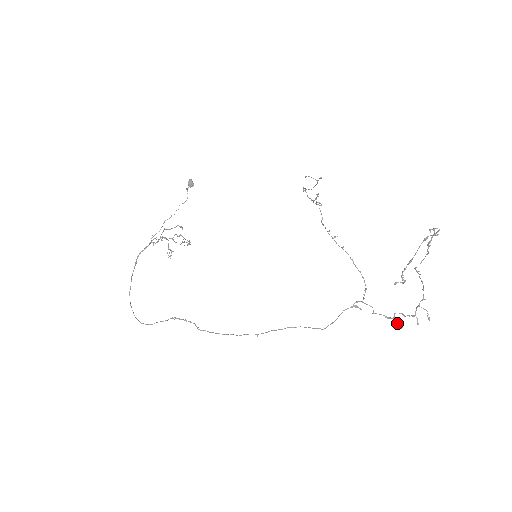
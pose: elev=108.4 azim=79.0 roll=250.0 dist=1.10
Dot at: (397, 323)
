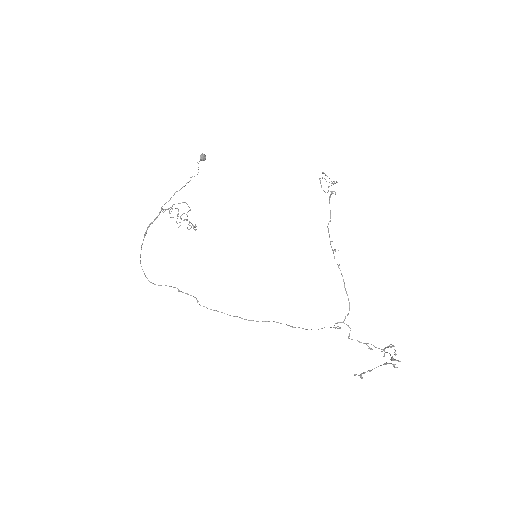
Dot at: occluded
